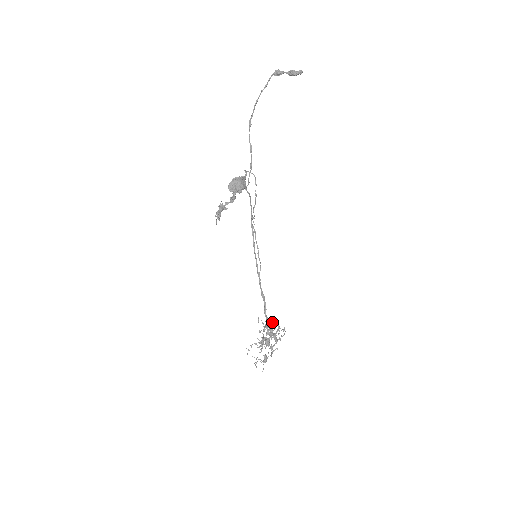
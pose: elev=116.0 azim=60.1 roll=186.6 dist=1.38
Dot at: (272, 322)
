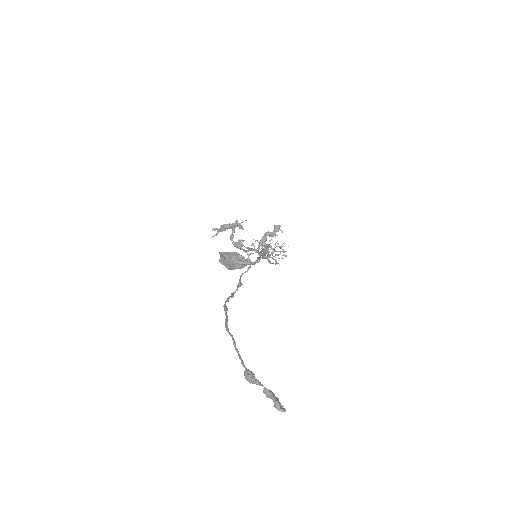
Dot at: (280, 247)
